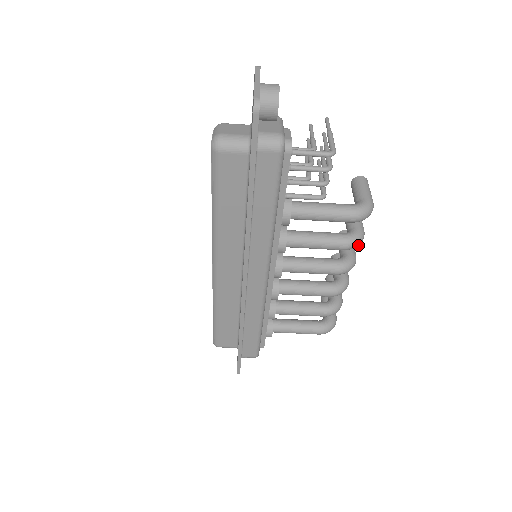
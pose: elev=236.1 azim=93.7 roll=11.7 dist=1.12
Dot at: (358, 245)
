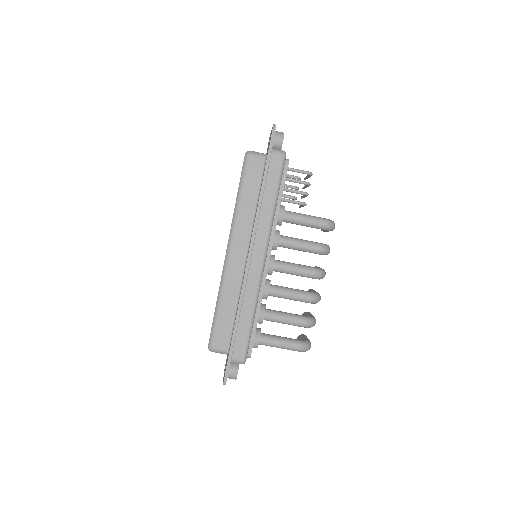
Dot at: (327, 252)
